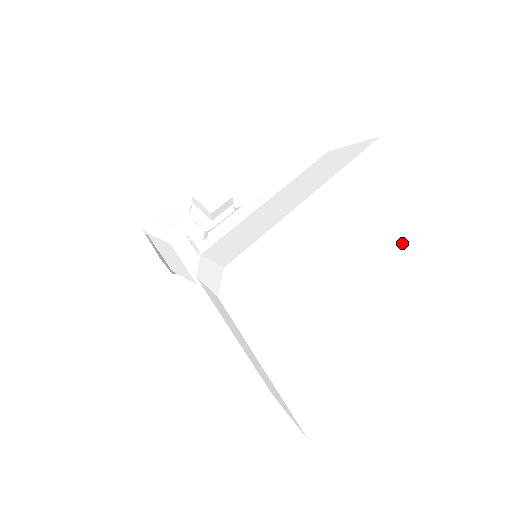
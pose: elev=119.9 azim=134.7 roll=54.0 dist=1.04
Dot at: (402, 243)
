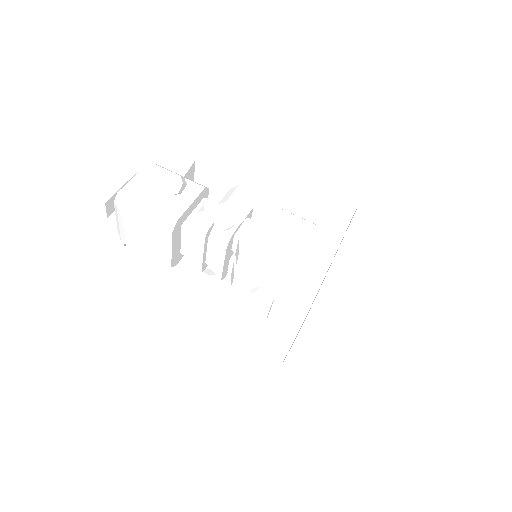
Dot at: occluded
